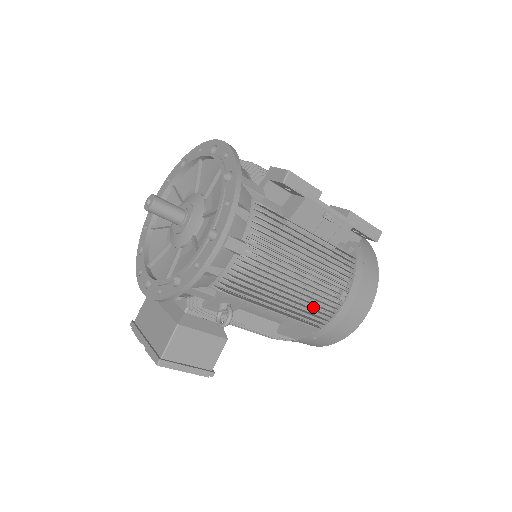
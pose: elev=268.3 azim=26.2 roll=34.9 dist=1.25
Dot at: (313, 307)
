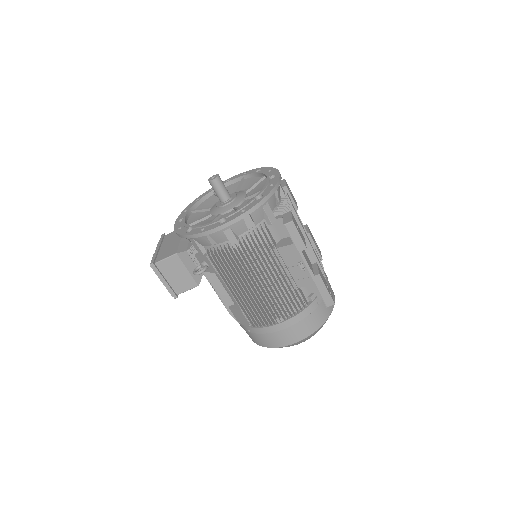
Dot at: occluded
